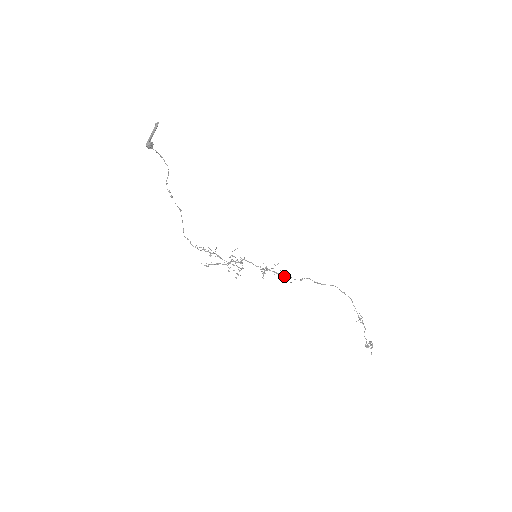
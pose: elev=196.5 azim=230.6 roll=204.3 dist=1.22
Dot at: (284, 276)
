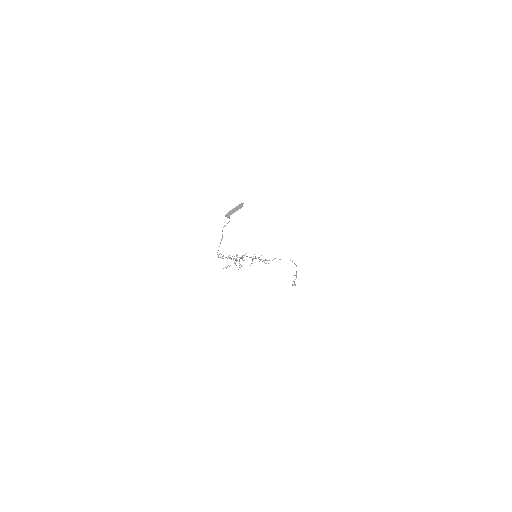
Dot at: occluded
